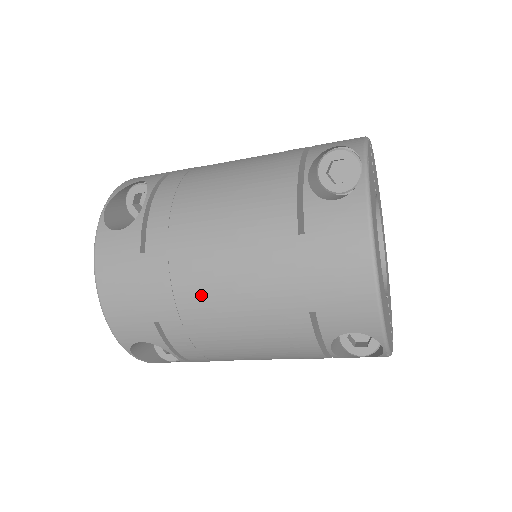
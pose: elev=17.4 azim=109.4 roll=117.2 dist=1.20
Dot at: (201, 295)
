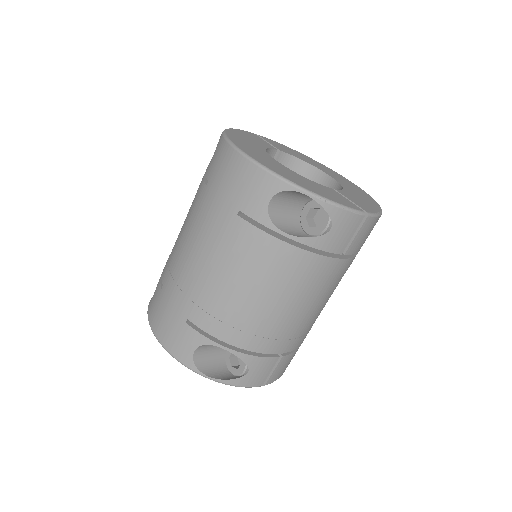
Dot at: (191, 273)
